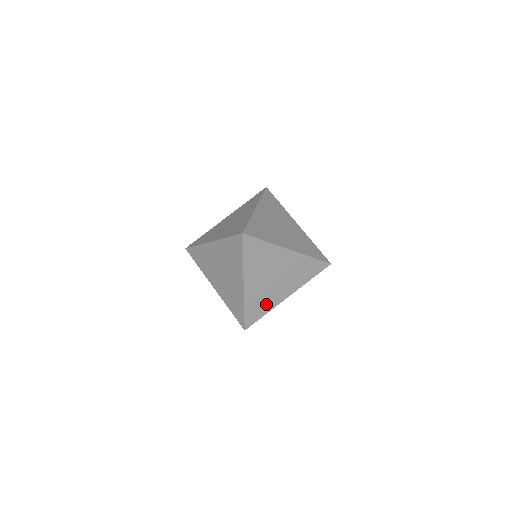
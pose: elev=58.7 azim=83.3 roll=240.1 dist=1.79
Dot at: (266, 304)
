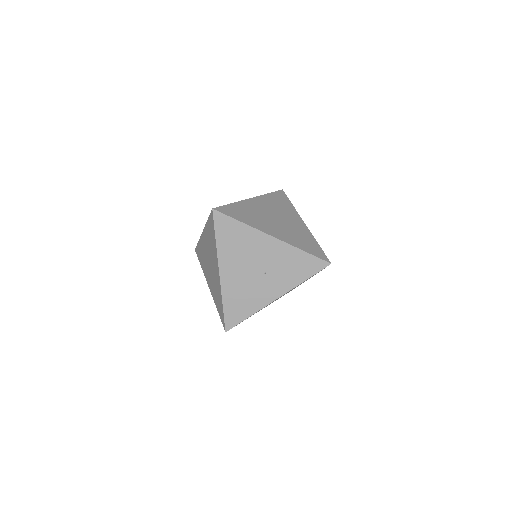
Dot at: occluded
